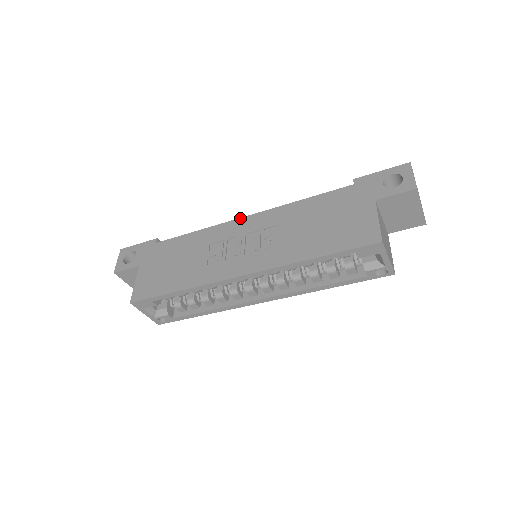
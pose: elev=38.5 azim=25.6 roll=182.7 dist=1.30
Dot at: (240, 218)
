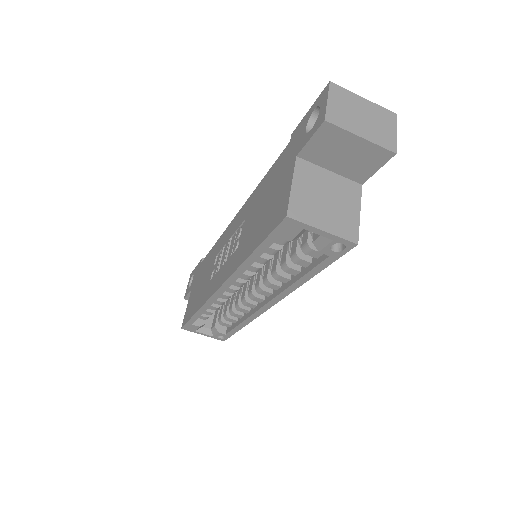
Dot at: (232, 220)
